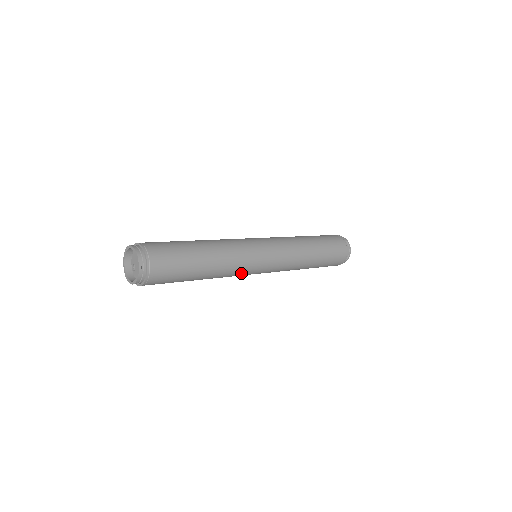
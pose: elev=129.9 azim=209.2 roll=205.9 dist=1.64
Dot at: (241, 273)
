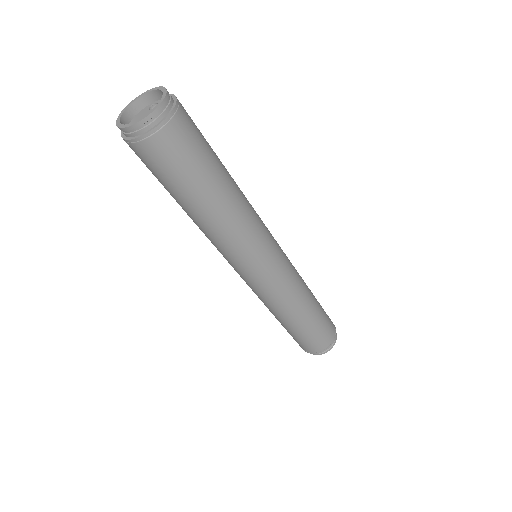
Dot at: (251, 244)
